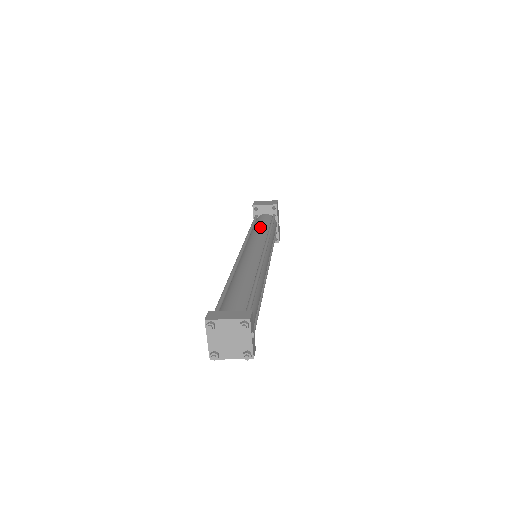
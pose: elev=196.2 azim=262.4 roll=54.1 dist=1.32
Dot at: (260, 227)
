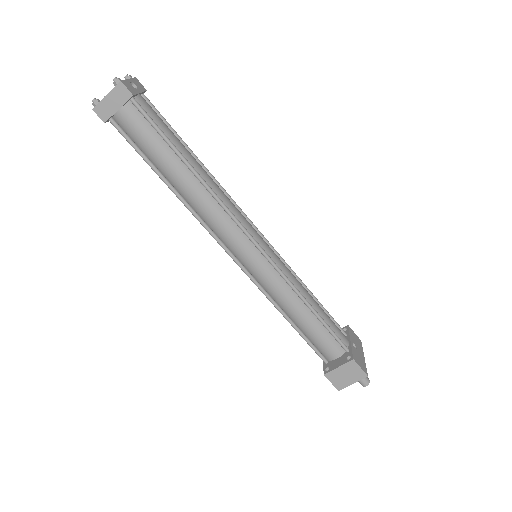
Dot at: occluded
